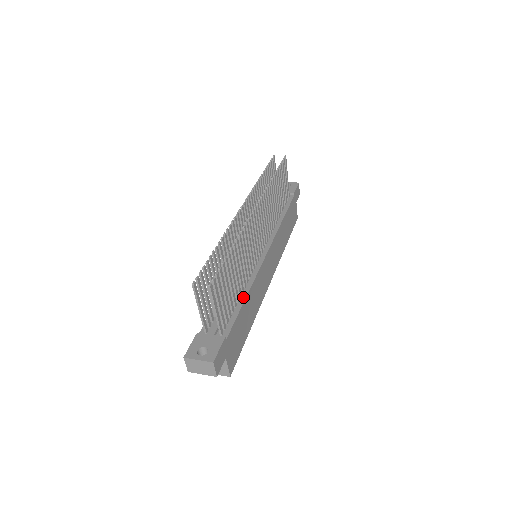
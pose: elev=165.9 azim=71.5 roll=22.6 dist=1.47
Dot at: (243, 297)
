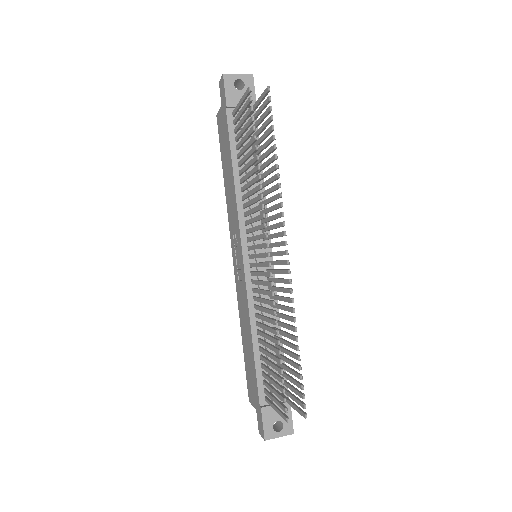
Dot at: occluded
